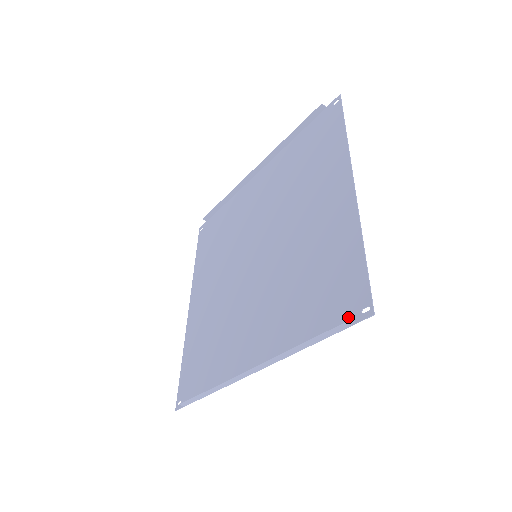
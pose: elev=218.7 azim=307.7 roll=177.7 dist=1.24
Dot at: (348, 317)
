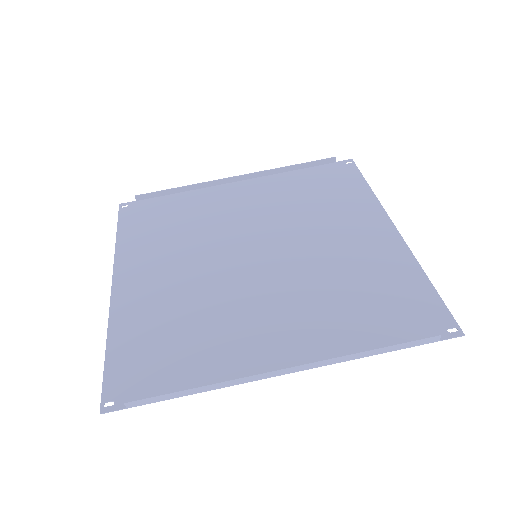
Dot at: (432, 333)
